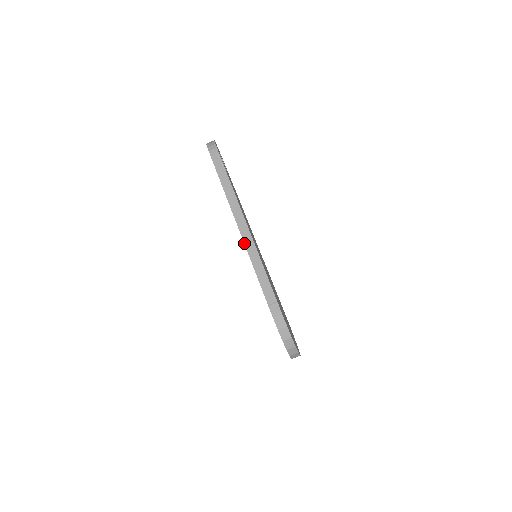
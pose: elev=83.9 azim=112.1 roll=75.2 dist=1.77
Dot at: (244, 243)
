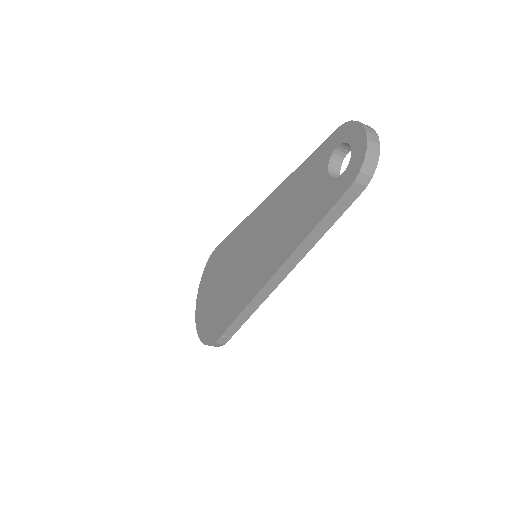
Dot at: (260, 291)
